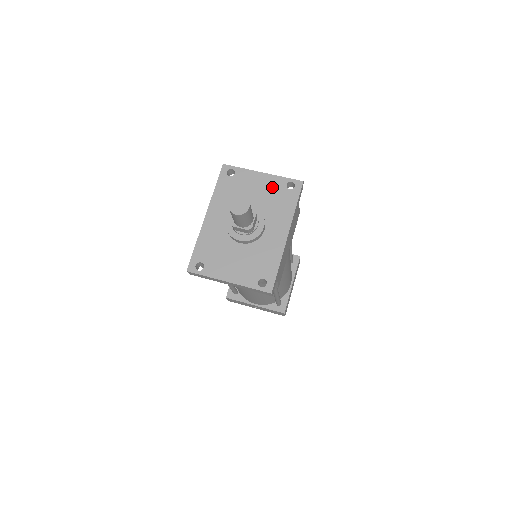
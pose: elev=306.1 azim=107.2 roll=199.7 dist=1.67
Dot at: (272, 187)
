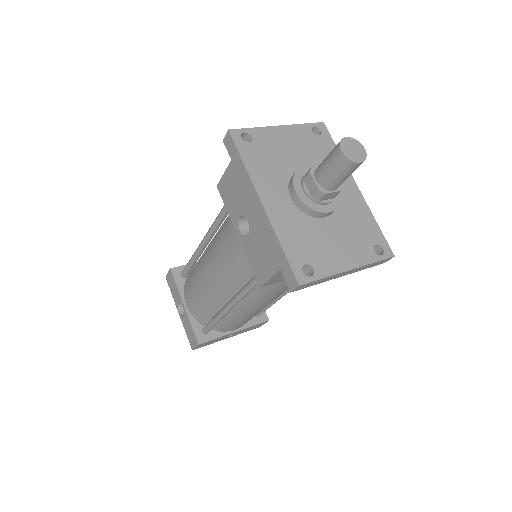
Dot at: (302, 139)
